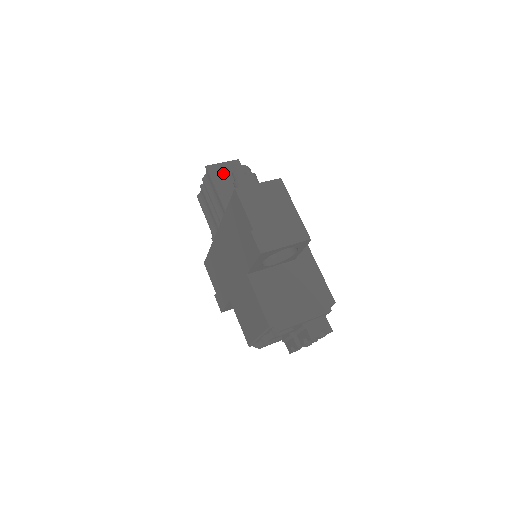
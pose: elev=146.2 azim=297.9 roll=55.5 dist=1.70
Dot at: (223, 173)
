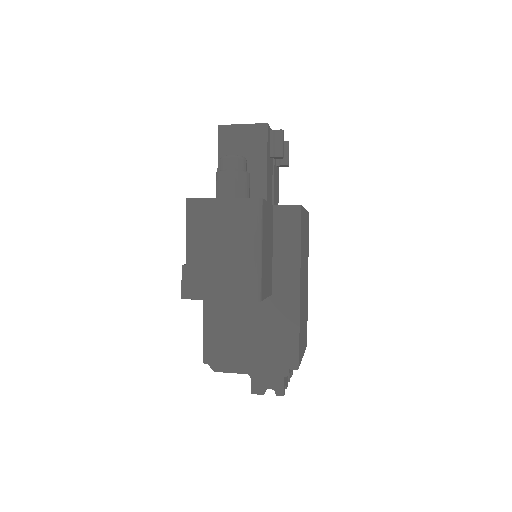
Dot at: (237, 141)
